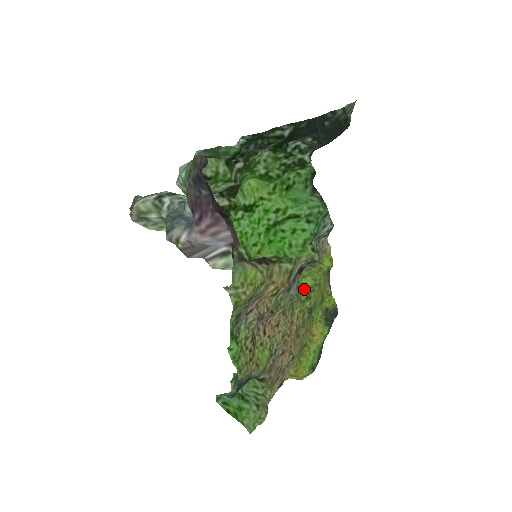
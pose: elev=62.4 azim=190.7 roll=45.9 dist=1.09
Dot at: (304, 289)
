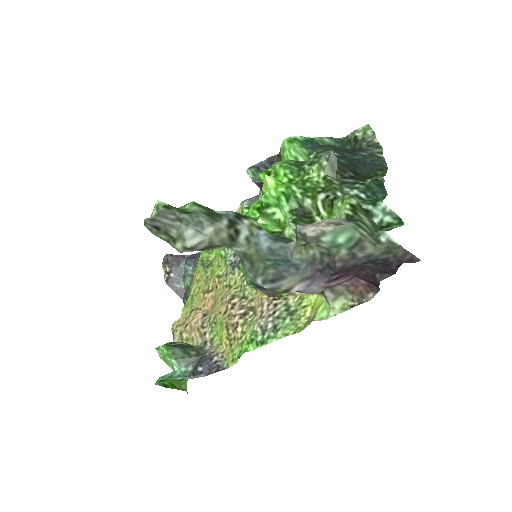
Dot at: (218, 251)
